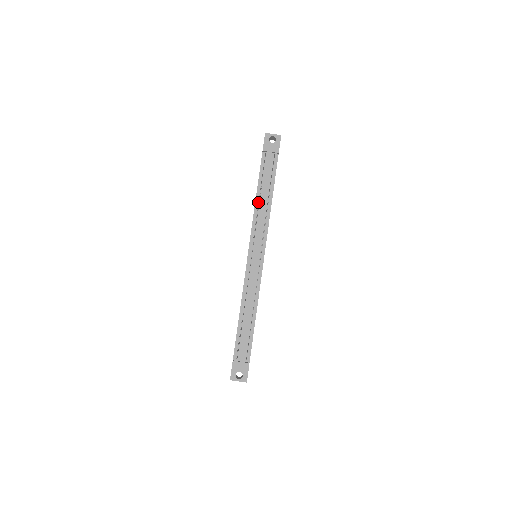
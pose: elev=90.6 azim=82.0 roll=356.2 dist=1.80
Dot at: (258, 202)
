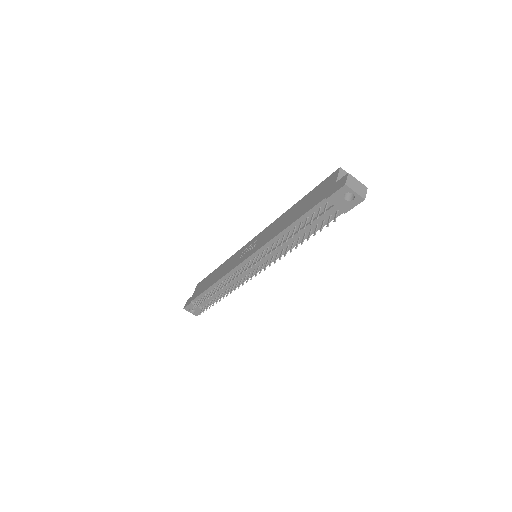
Dot at: (284, 233)
